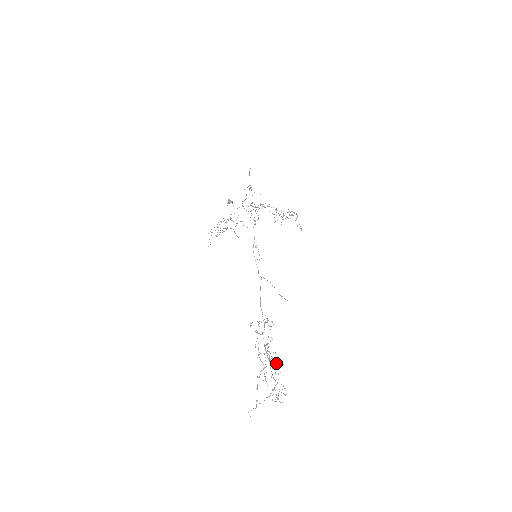
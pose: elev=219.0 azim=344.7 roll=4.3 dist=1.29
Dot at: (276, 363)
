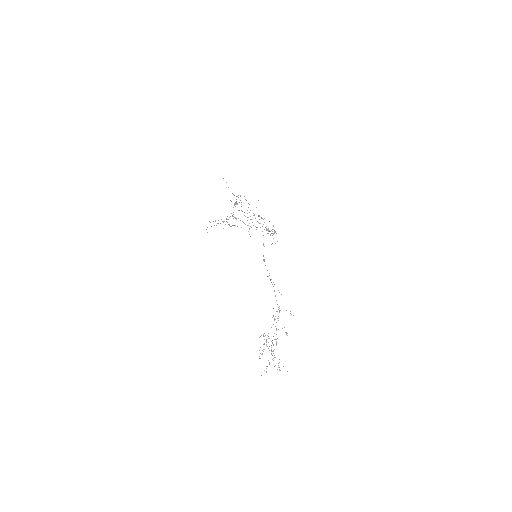
Dot at: occluded
